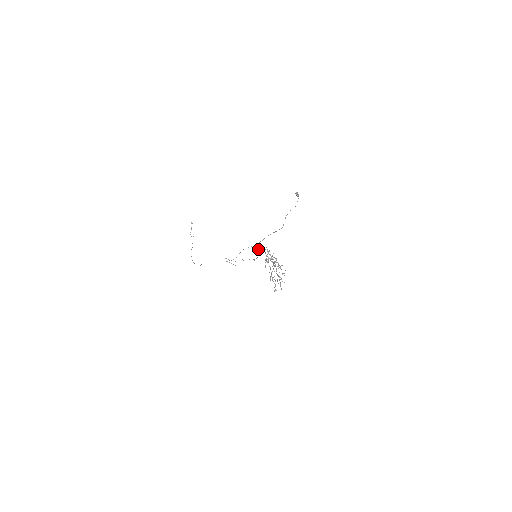
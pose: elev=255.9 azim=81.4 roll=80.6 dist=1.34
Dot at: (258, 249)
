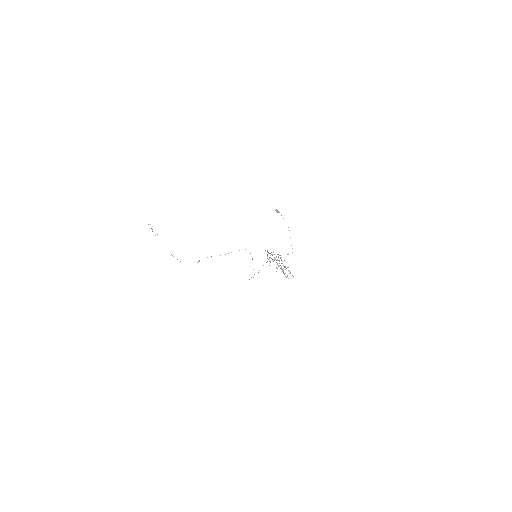
Dot at: (269, 261)
